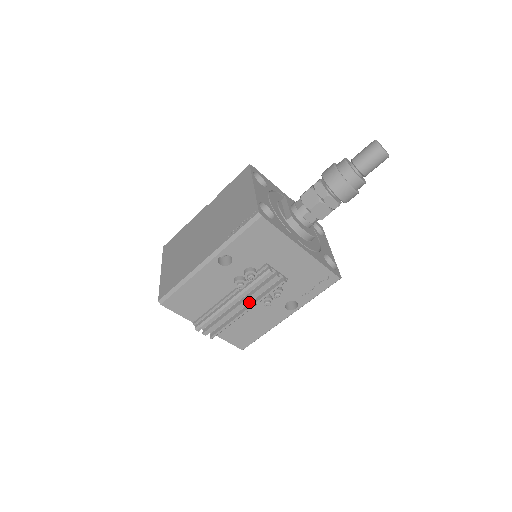
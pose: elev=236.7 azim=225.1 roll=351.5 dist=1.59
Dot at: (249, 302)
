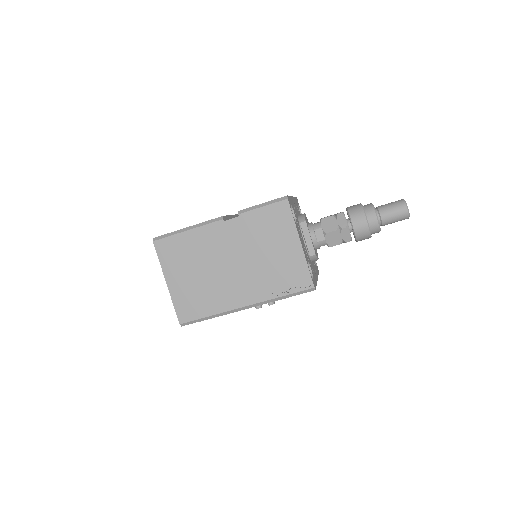
Dot at: occluded
